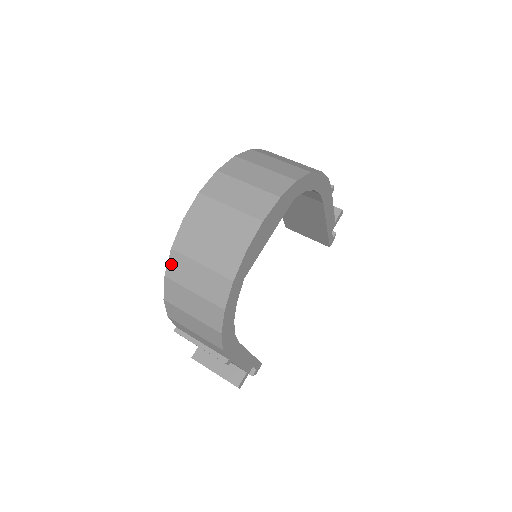
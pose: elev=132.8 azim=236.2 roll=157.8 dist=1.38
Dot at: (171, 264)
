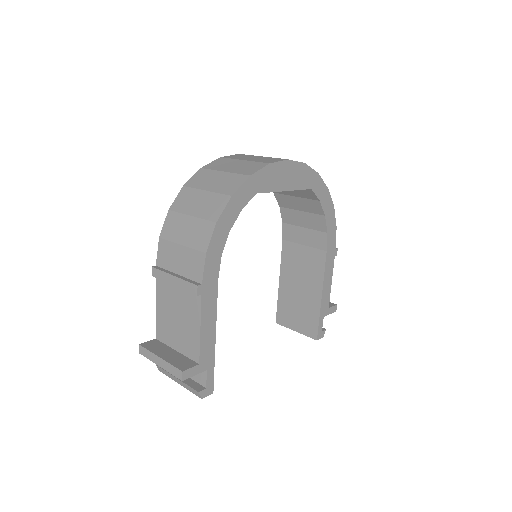
Dot at: (195, 177)
